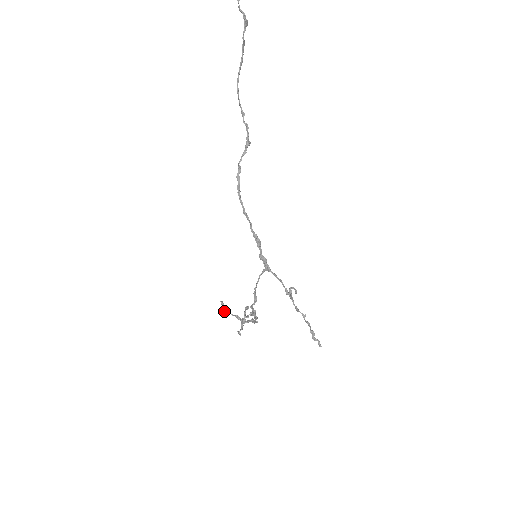
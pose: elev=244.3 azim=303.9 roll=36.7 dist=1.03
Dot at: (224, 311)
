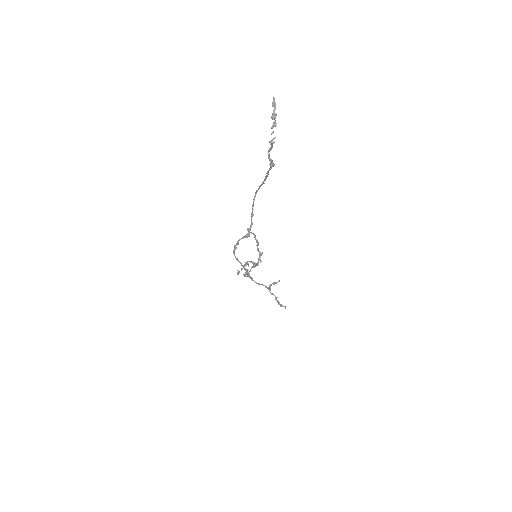
Dot at: occluded
